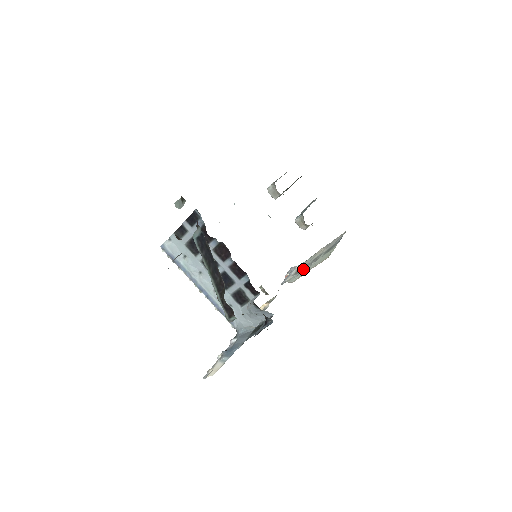
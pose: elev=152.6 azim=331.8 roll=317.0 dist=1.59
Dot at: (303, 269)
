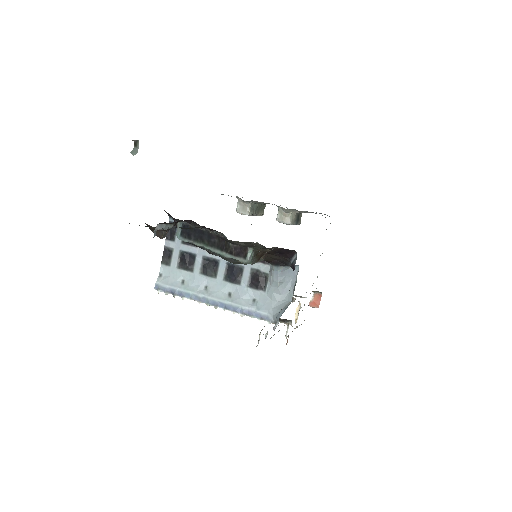
Dot at: occluded
